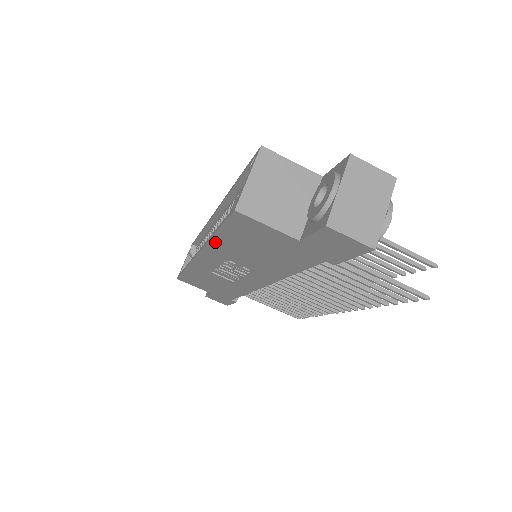
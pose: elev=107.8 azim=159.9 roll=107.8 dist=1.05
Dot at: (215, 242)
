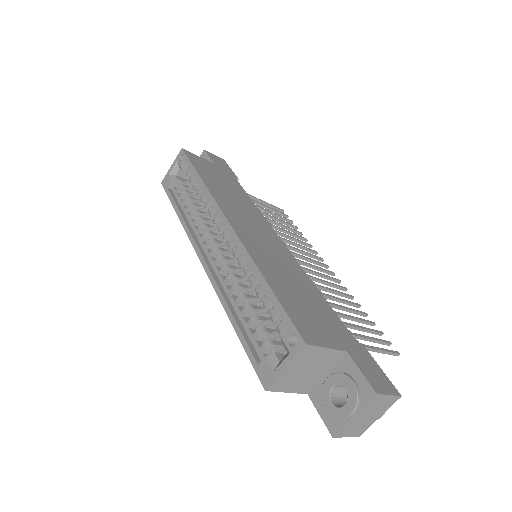
Dot at: (230, 312)
